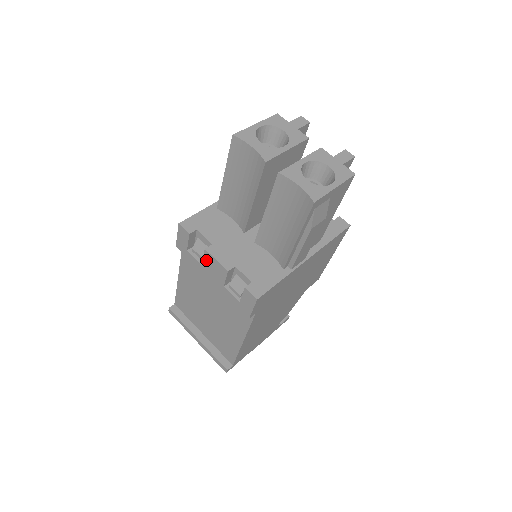
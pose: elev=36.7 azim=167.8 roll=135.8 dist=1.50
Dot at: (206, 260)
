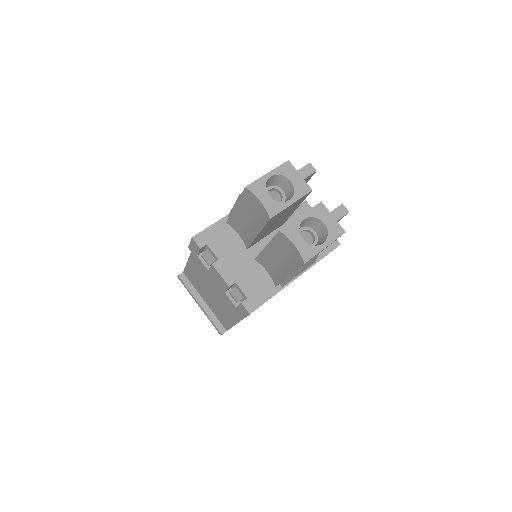
Dot at: (212, 270)
